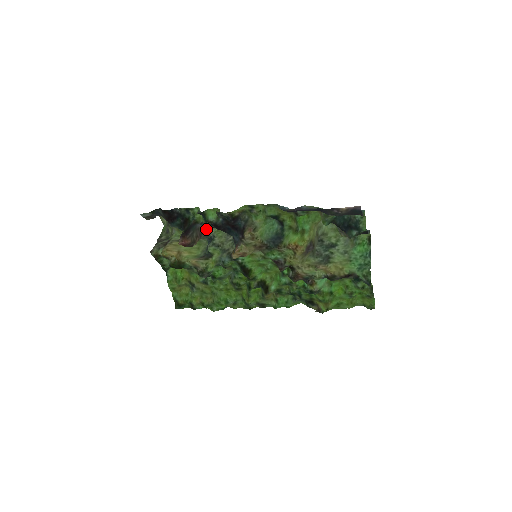
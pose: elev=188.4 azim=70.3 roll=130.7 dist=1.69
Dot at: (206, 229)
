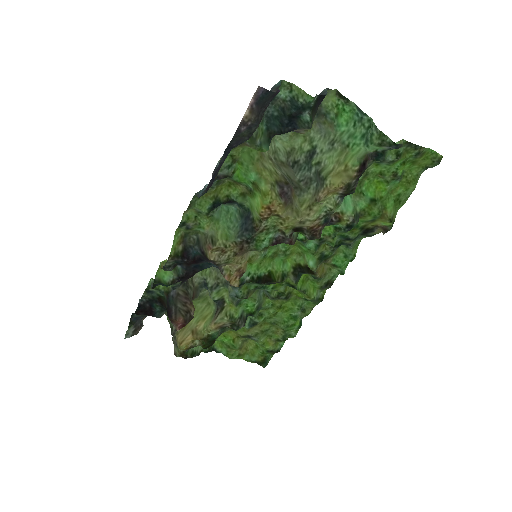
Dot at: (188, 284)
